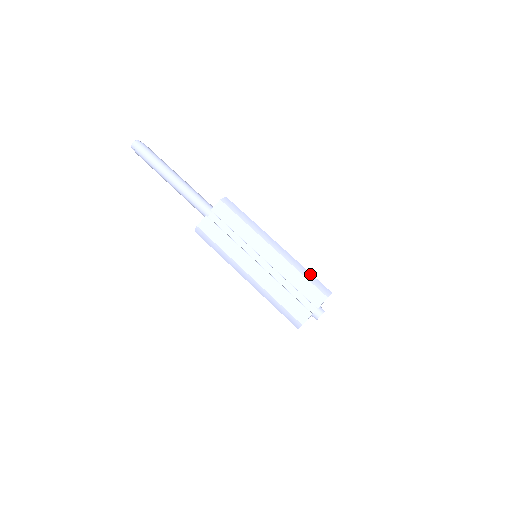
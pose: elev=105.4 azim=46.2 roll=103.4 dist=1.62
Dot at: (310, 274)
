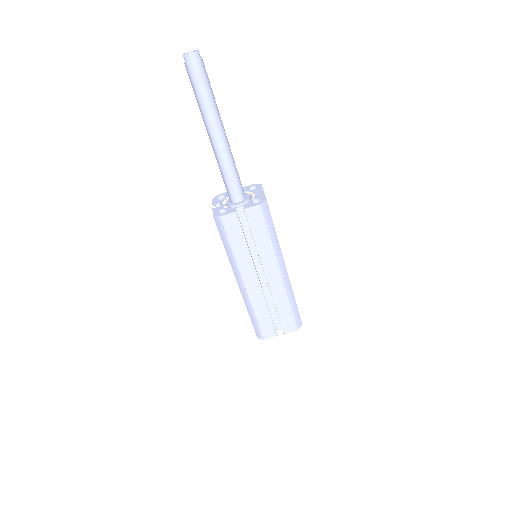
Dot at: (296, 305)
